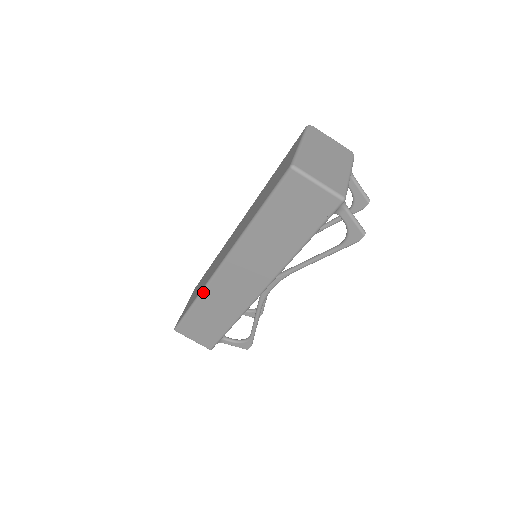
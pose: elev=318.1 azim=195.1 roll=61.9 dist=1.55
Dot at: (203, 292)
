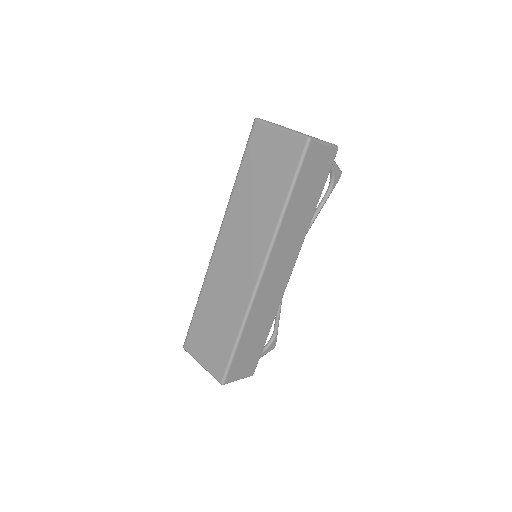
Dot at: (249, 314)
